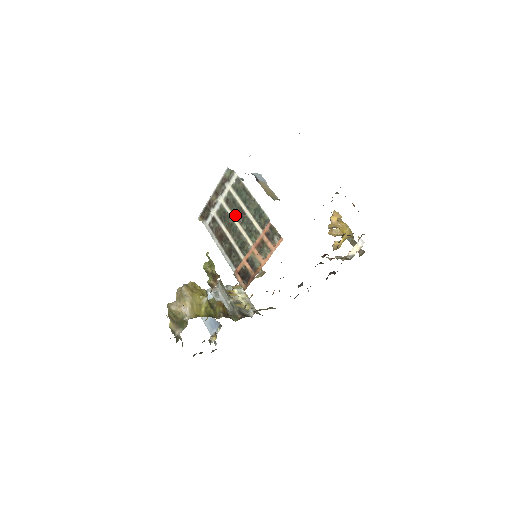
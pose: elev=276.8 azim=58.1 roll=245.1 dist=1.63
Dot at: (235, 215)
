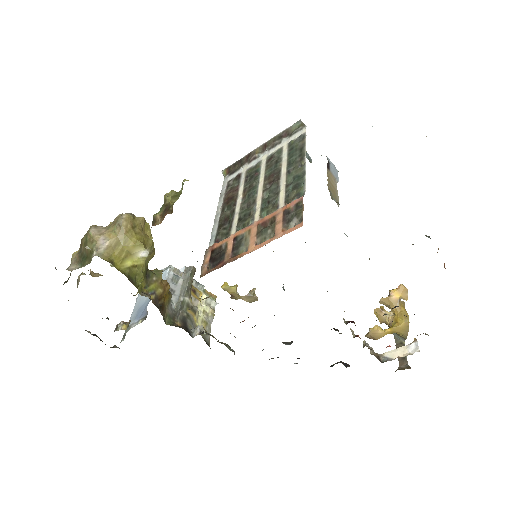
Dot at: (266, 177)
